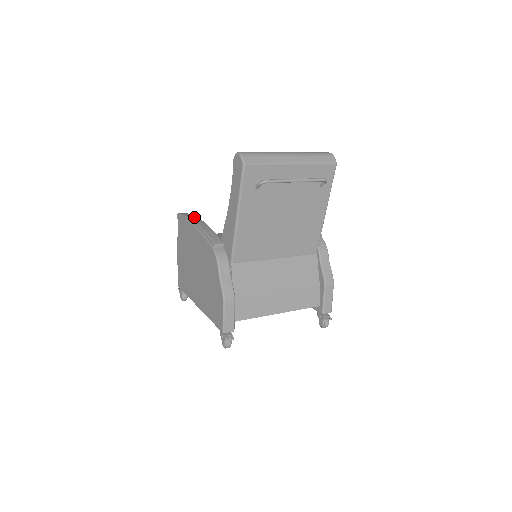
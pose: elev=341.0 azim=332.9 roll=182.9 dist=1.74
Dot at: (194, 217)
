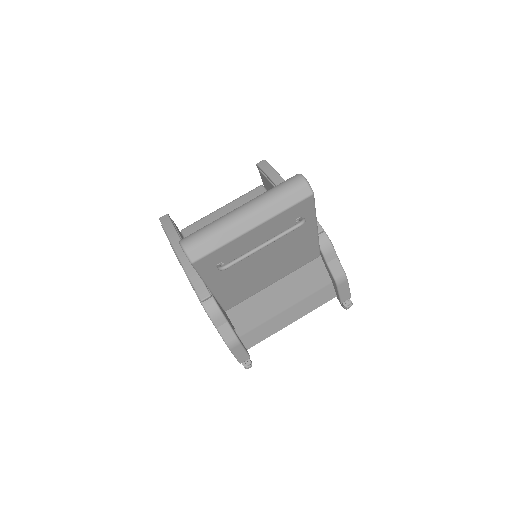
Dot at: (175, 238)
